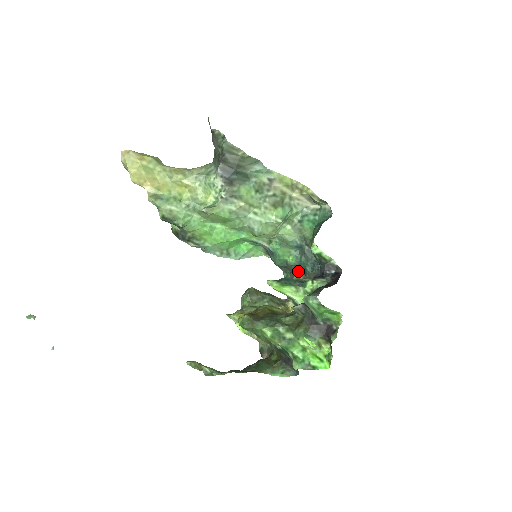
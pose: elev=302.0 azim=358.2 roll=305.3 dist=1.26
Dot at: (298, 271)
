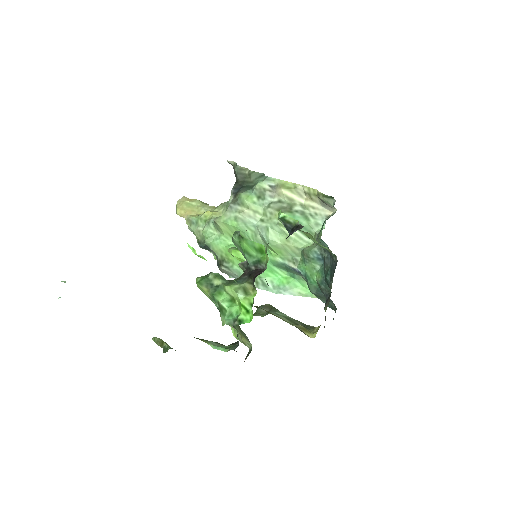
Dot at: (329, 292)
